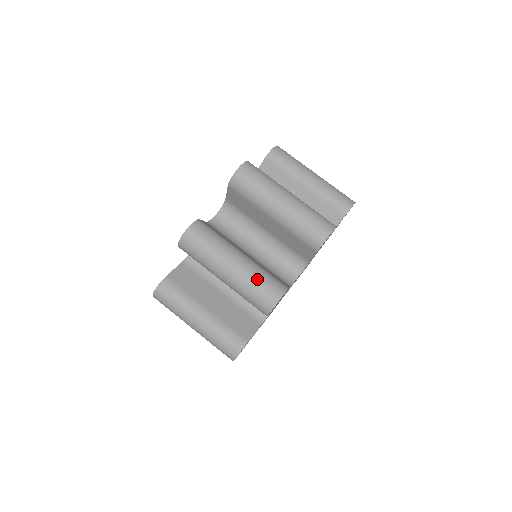
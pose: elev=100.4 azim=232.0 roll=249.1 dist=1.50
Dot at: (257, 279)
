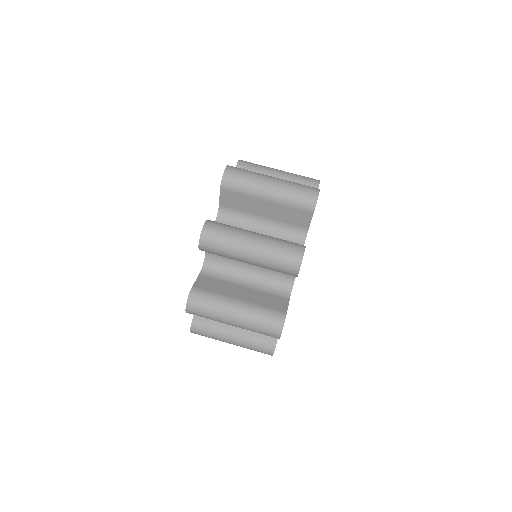
Dot at: (296, 183)
